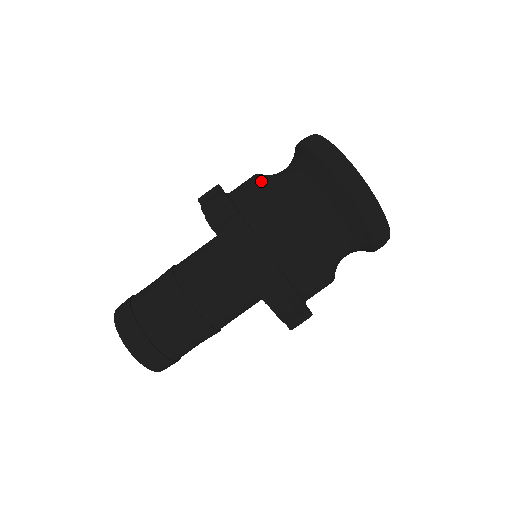
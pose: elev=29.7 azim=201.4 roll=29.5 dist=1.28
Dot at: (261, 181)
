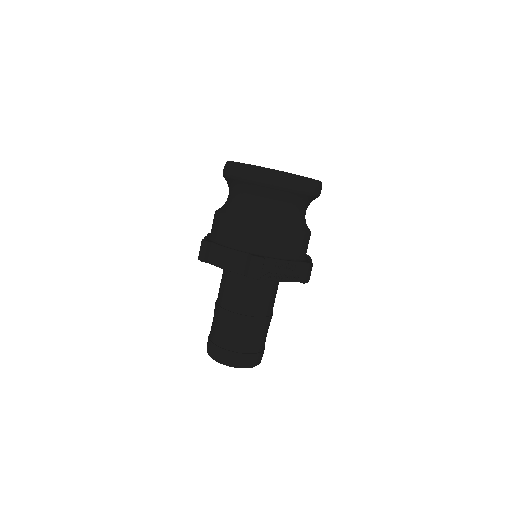
Dot at: (215, 214)
